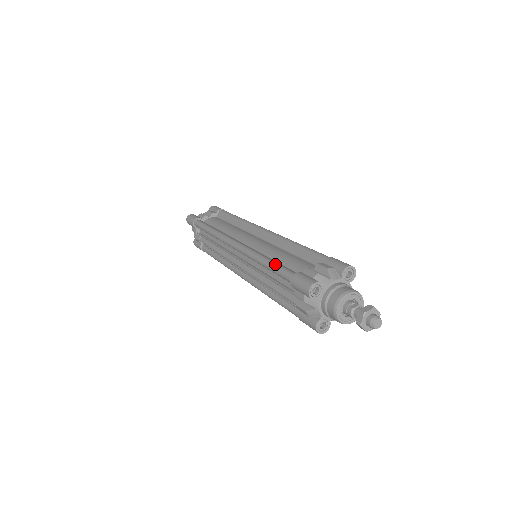
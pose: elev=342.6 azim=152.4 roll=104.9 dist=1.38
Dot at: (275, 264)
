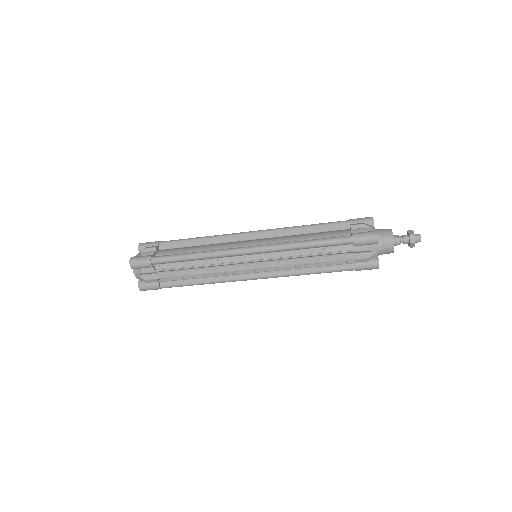
Dot at: (323, 239)
